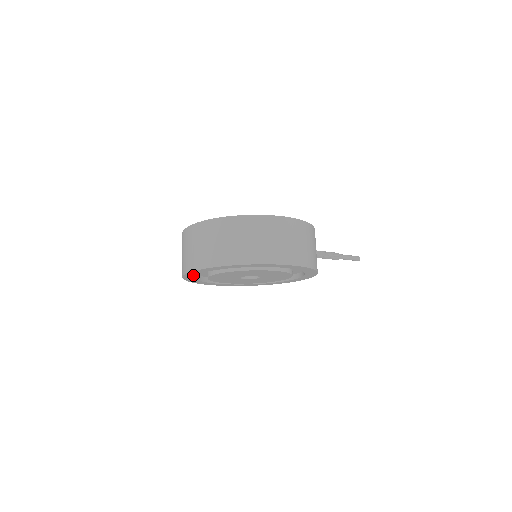
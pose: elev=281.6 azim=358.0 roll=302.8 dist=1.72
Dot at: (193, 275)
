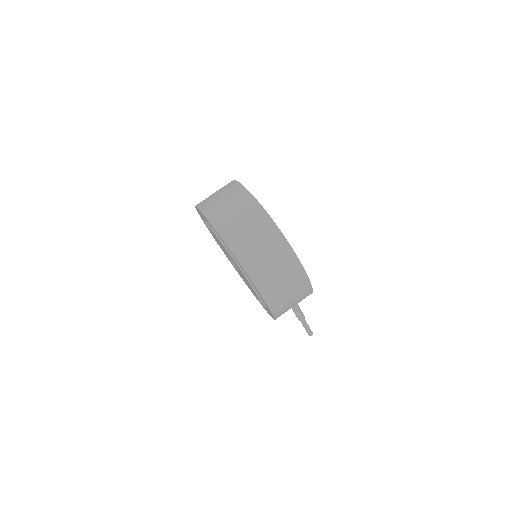
Dot at: (203, 216)
